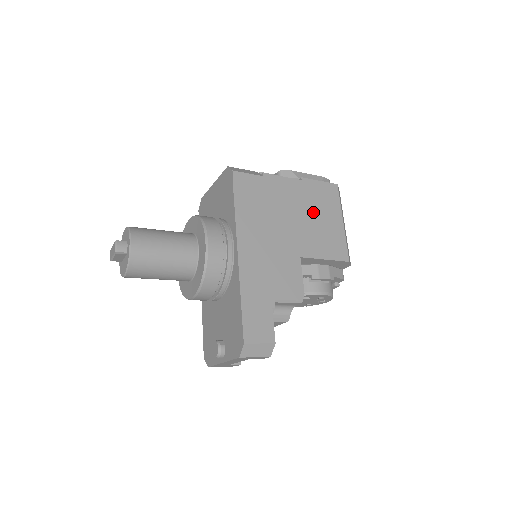
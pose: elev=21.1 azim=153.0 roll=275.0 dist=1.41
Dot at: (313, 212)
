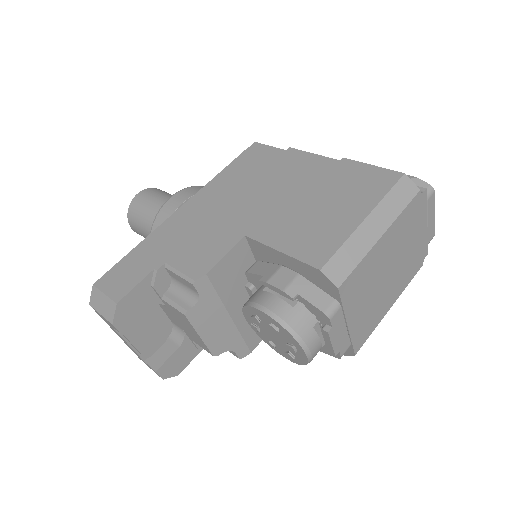
Dot at: (320, 195)
